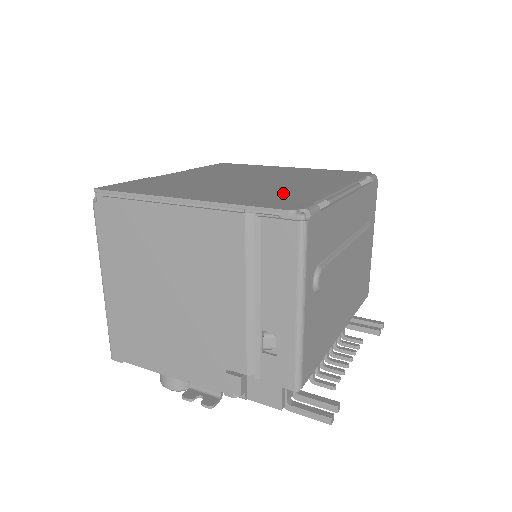
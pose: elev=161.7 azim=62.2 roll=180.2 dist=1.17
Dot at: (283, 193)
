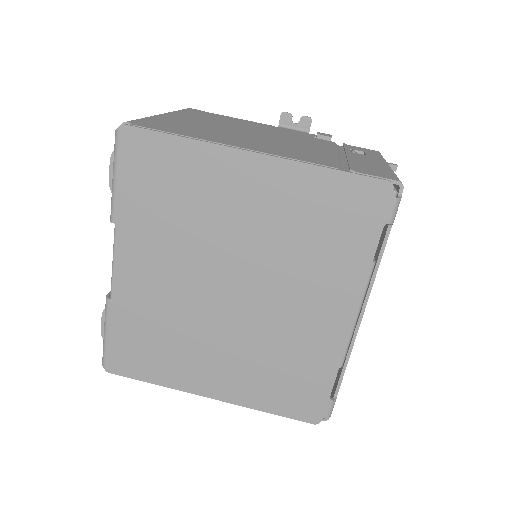
Dot at: (294, 364)
